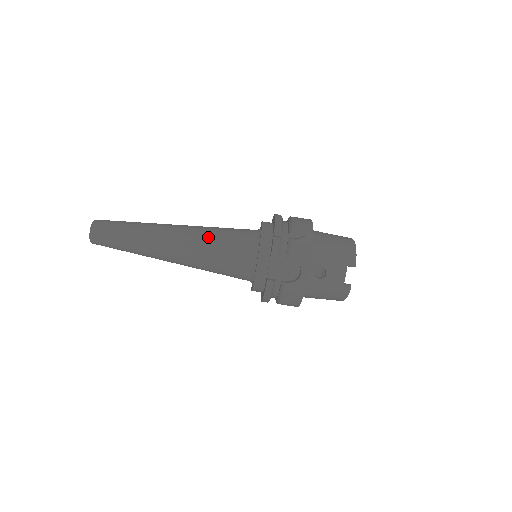
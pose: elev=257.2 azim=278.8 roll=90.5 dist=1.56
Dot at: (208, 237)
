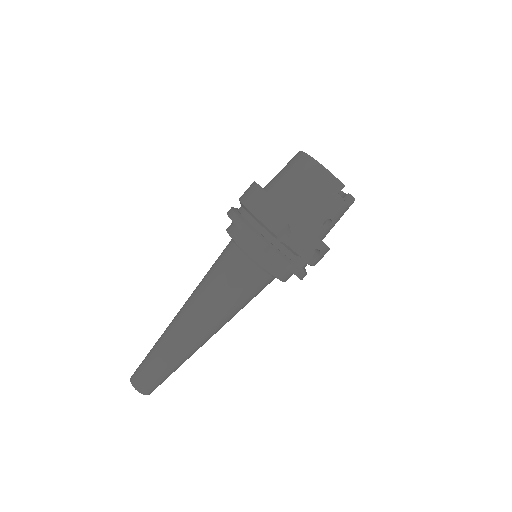
Dot at: (220, 304)
